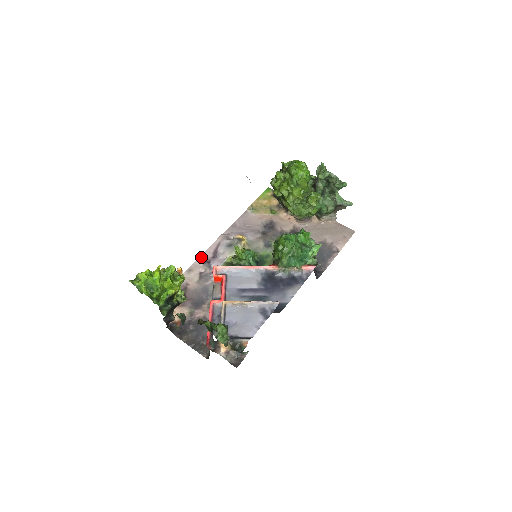
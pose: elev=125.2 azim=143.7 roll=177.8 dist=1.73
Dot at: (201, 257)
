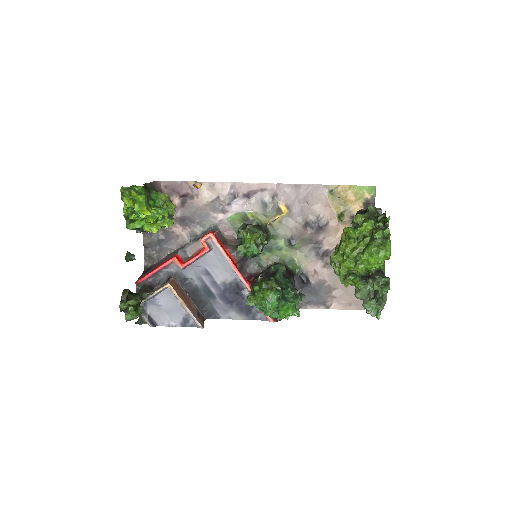
Dot at: (236, 184)
